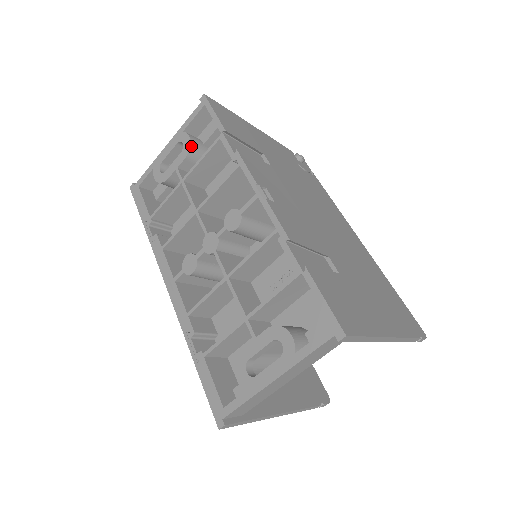
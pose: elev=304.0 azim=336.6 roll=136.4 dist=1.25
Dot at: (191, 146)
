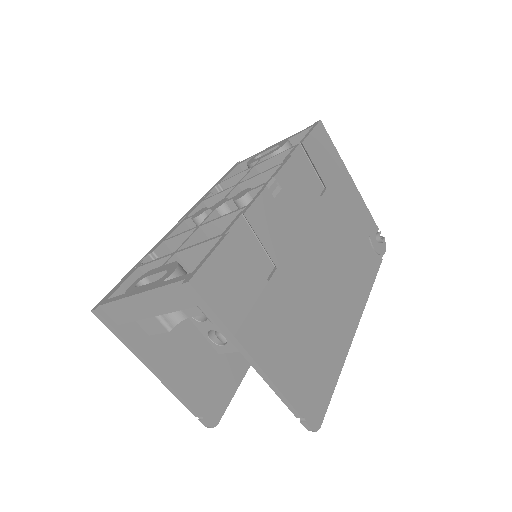
Dot at: (281, 148)
